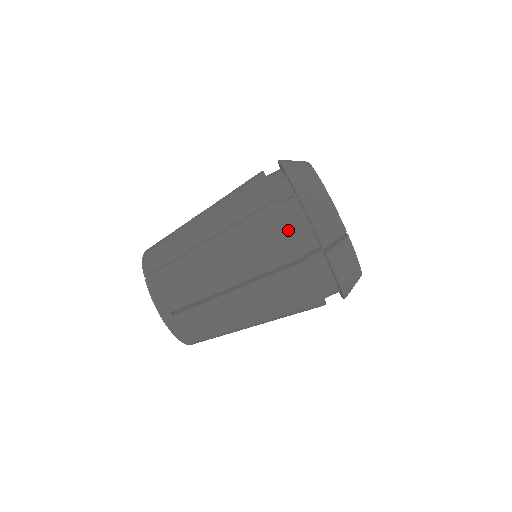
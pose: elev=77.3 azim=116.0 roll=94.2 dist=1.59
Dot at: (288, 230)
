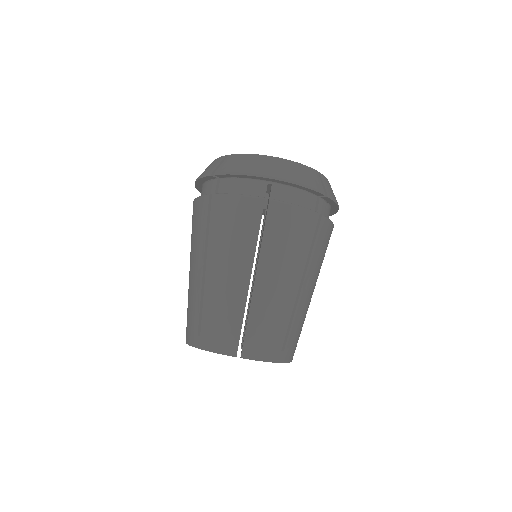
Dot at: (298, 208)
